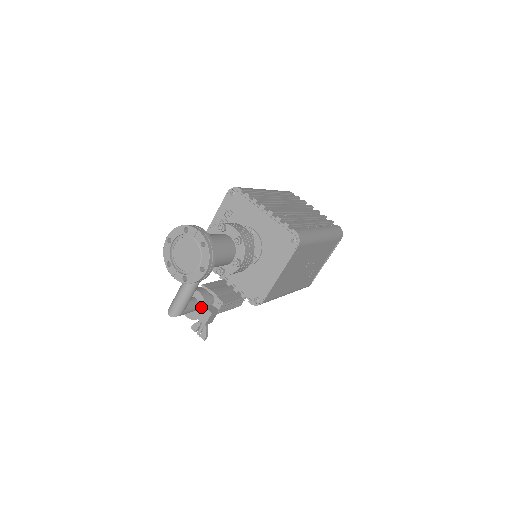
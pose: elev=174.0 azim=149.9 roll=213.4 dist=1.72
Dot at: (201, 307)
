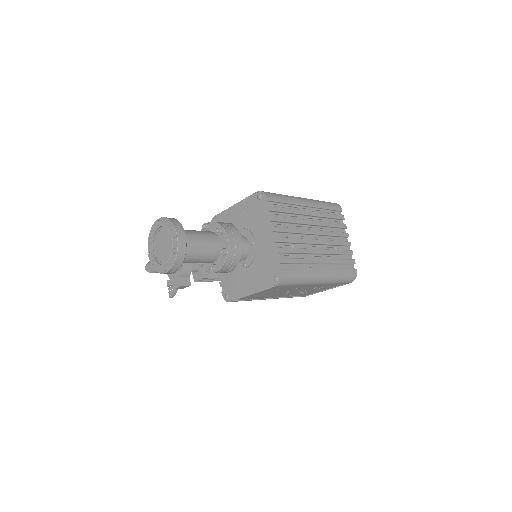
Dot at: (178, 274)
